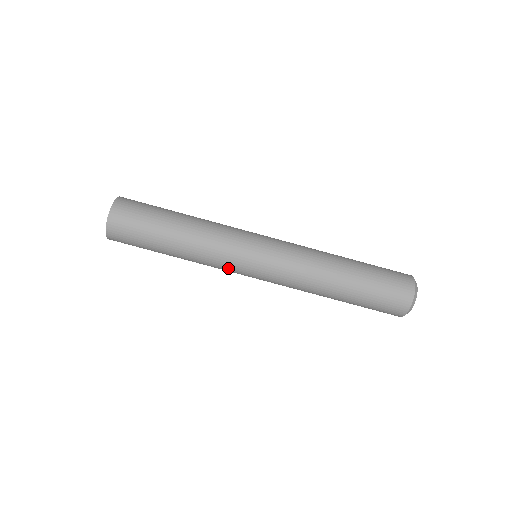
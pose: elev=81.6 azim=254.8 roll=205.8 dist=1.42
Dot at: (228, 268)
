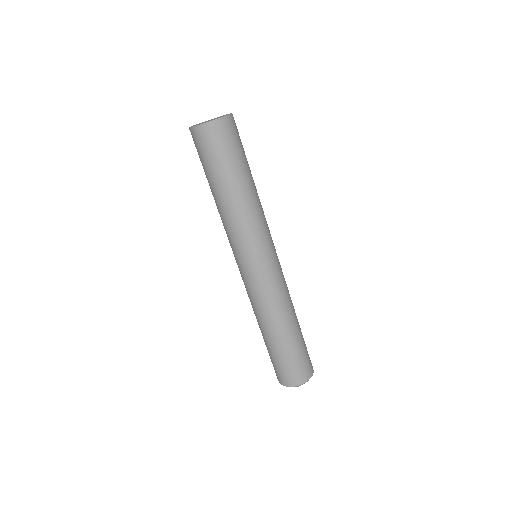
Dot at: (231, 244)
